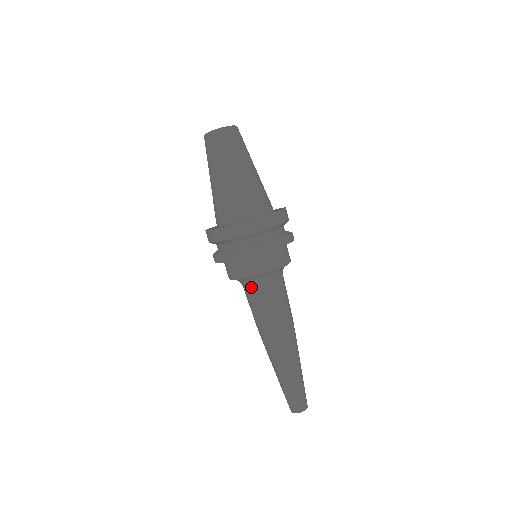
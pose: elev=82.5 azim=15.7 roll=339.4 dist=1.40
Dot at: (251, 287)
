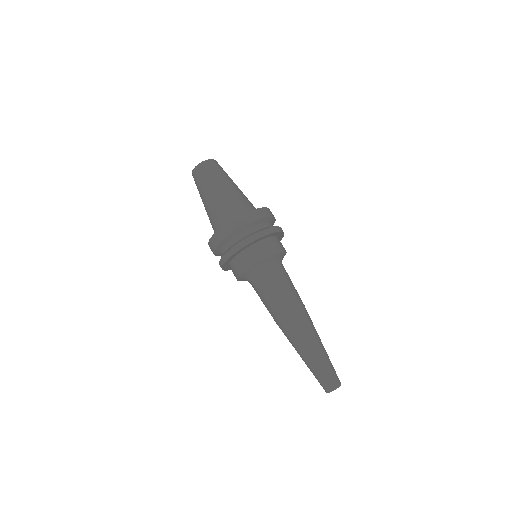
Dot at: (254, 281)
